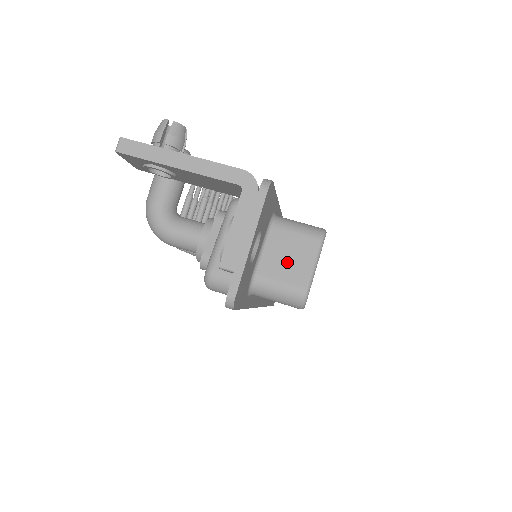
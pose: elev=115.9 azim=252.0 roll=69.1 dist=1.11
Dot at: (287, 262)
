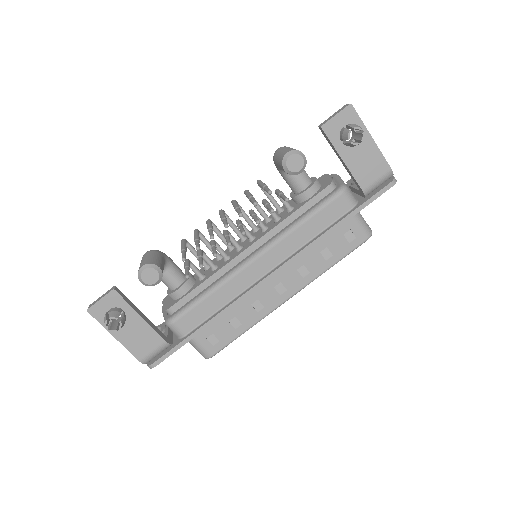
Dot at: occluded
